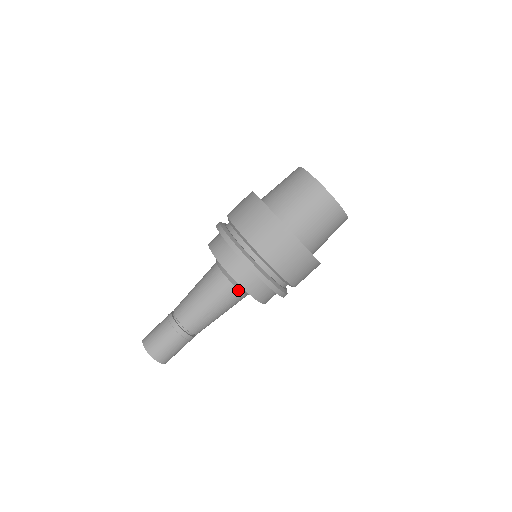
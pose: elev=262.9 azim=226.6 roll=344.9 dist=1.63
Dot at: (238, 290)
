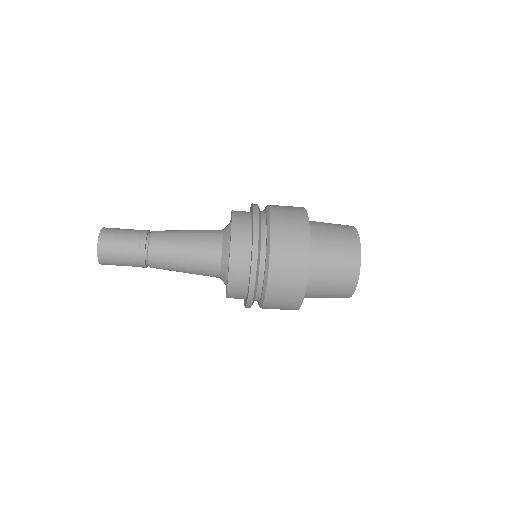
Dot at: occluded
